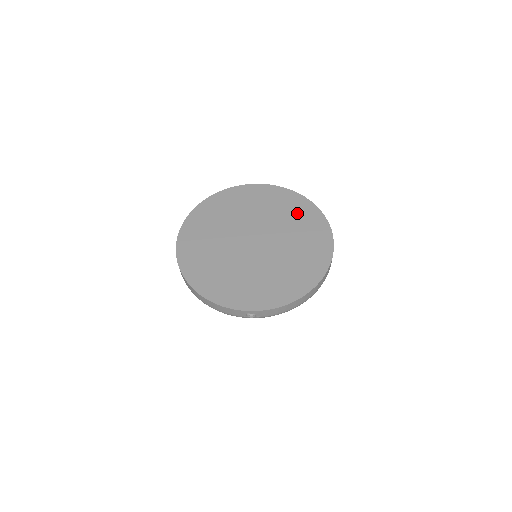
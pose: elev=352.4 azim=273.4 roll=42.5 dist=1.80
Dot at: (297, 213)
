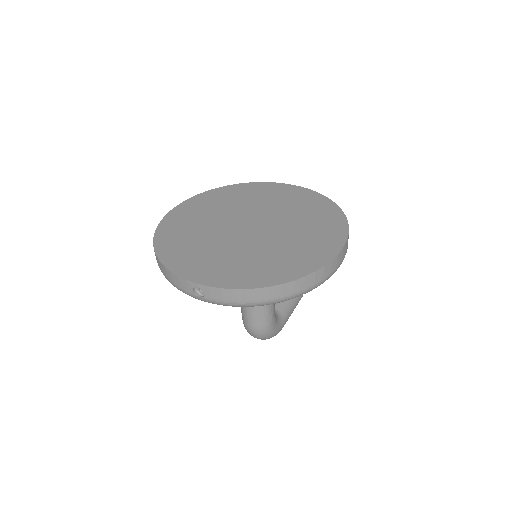
Dot at: (316, 214)
